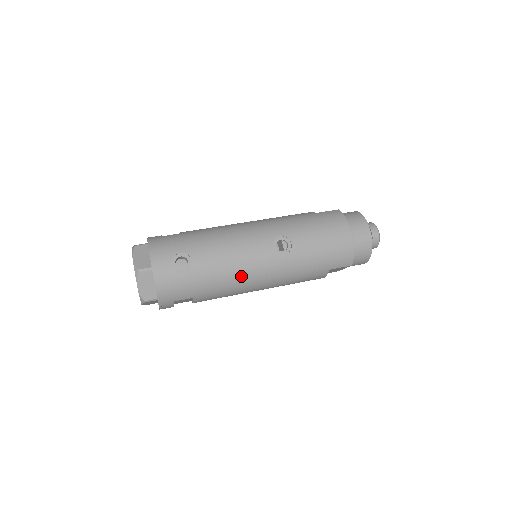
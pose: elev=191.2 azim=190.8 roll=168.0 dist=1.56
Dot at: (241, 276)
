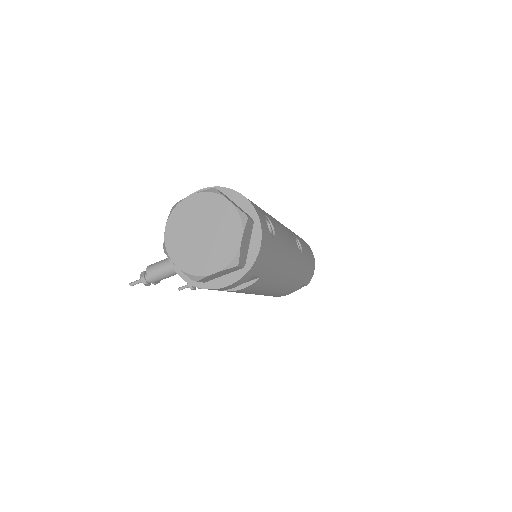
Dot at: (287, 264)
